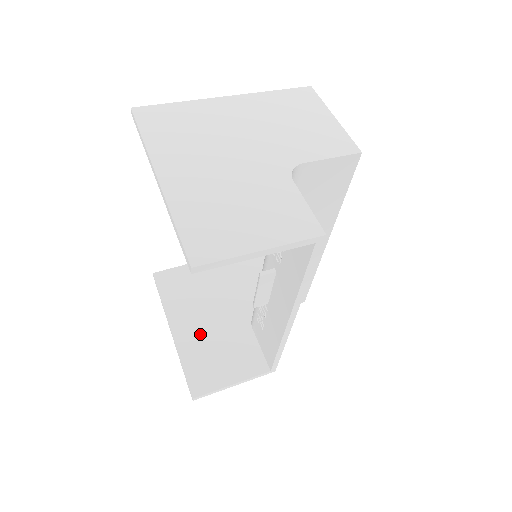
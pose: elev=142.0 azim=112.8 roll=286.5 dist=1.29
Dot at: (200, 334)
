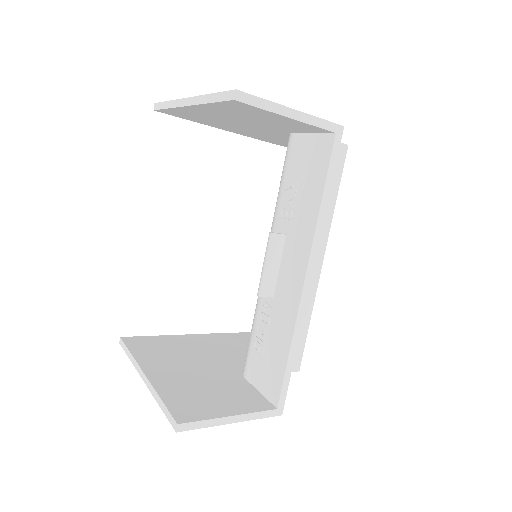
Dot at: (181, 378)
